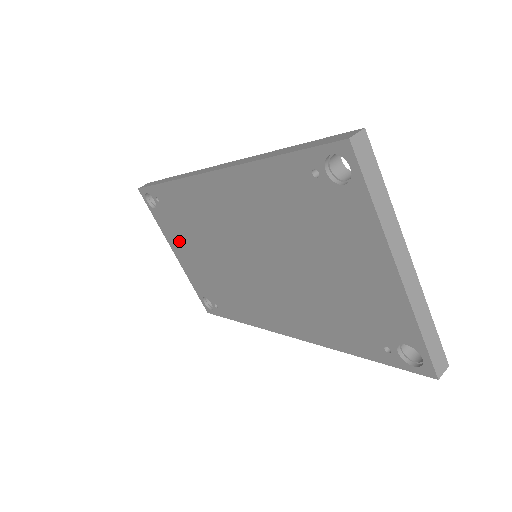
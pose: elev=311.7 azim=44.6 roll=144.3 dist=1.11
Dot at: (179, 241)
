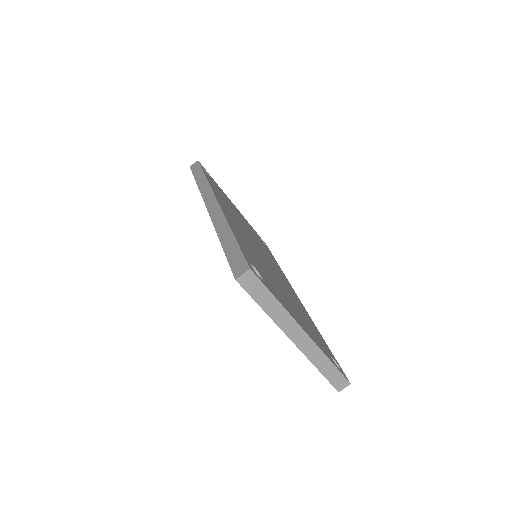
Dot at: occluded
